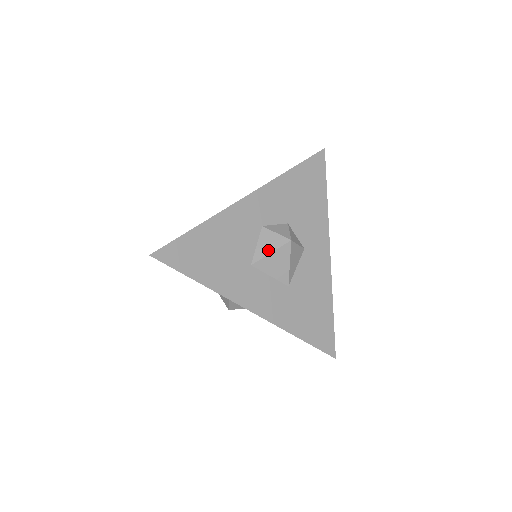
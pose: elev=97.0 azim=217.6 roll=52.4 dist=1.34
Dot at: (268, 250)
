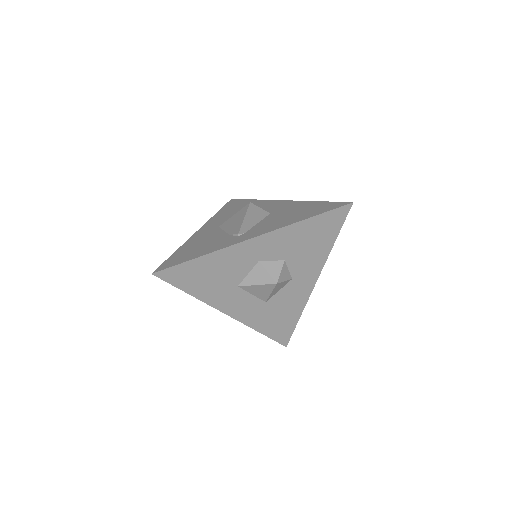
Dot at: (255, 282)
